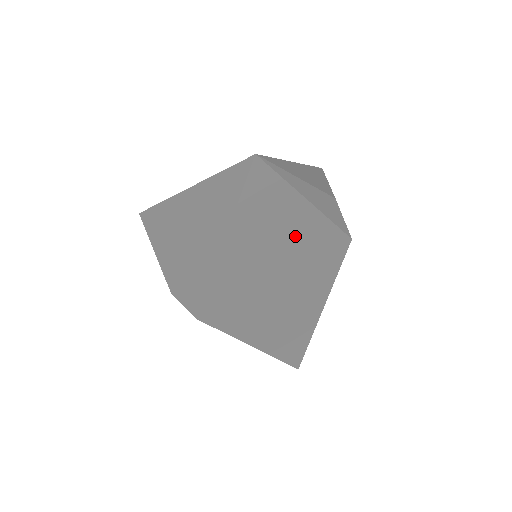
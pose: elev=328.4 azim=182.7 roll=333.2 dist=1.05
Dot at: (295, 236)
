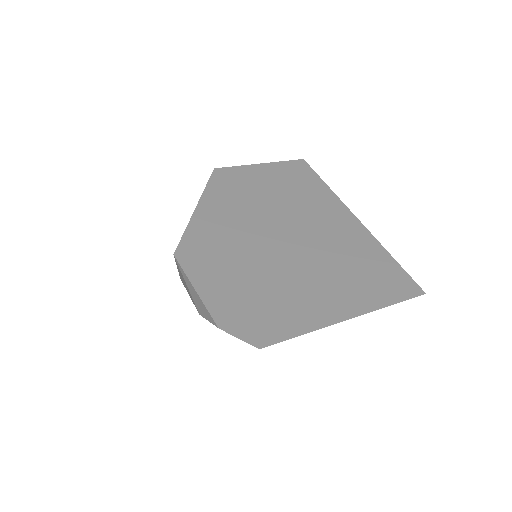
Dot at: occluded
